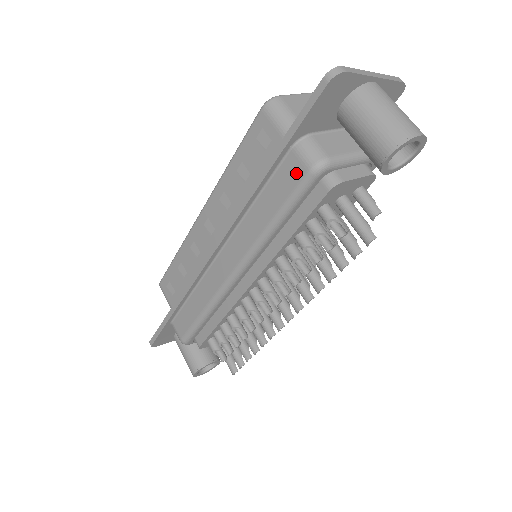
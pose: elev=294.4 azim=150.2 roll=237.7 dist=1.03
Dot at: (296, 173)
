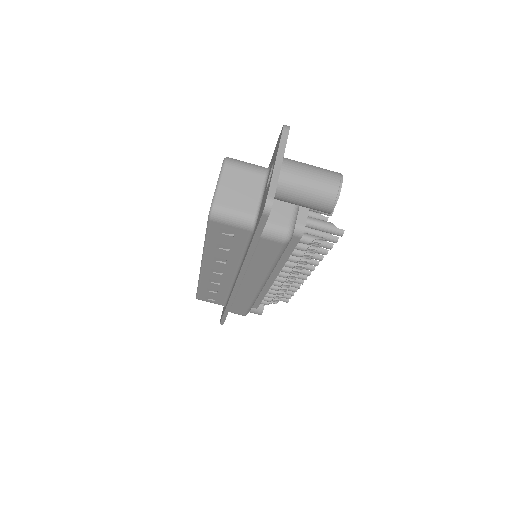
Dot at: (274, 246)
